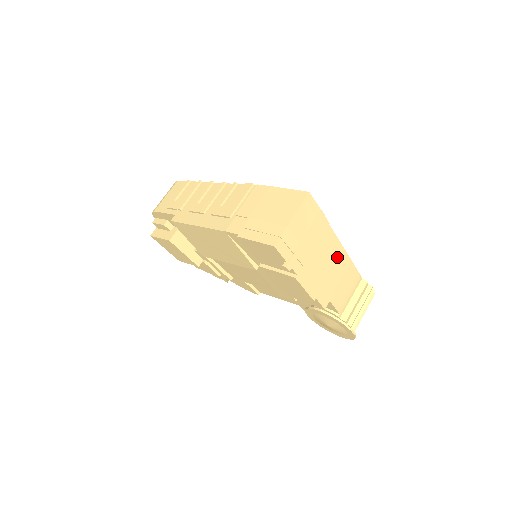
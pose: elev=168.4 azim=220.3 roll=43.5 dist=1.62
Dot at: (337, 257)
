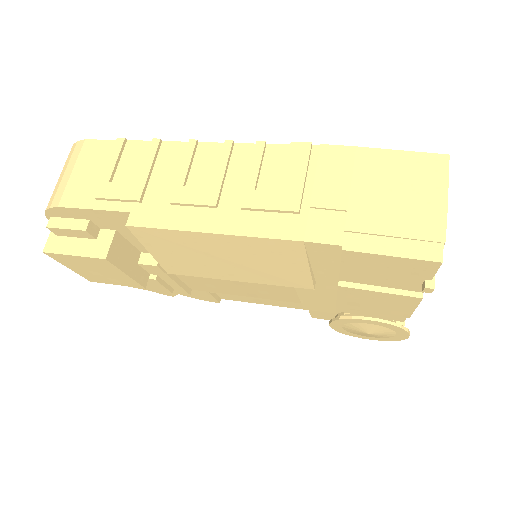
Dot at: occluded
